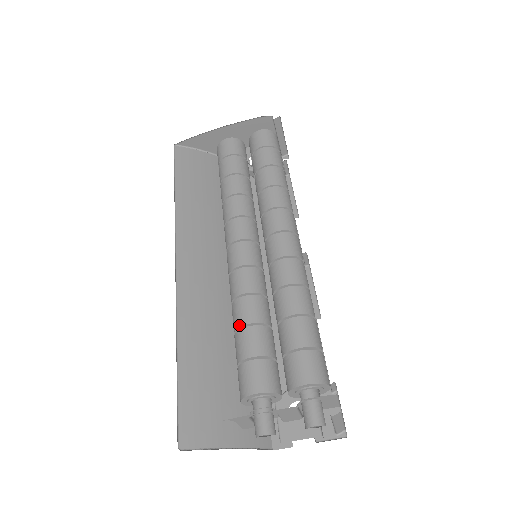
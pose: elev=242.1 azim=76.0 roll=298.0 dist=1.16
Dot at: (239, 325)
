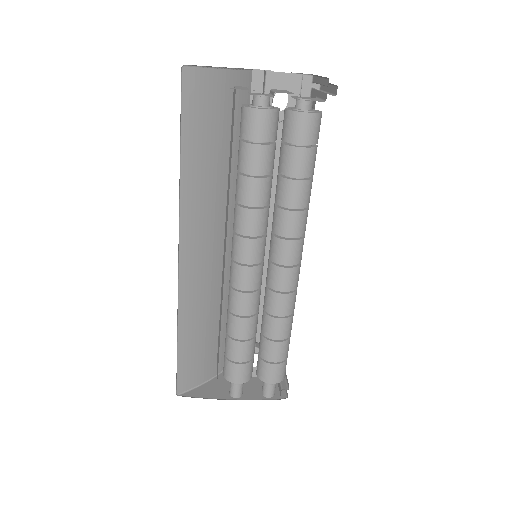
Dot at: (234, 337)
